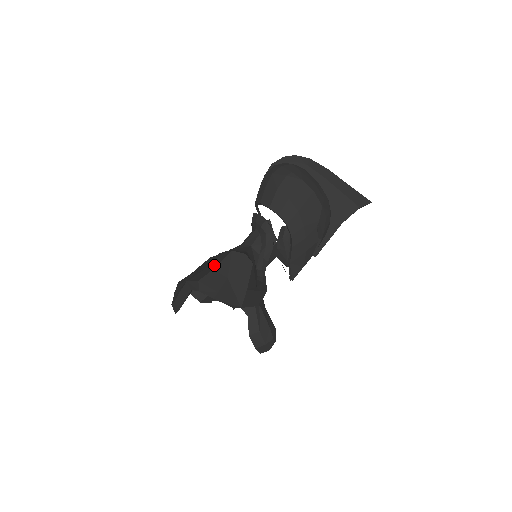
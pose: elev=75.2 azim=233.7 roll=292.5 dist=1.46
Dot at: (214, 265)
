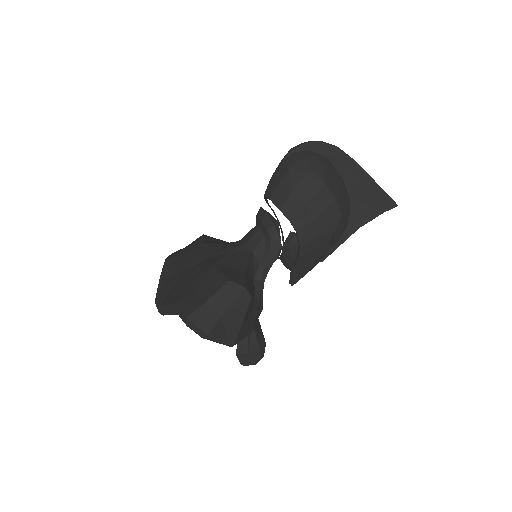
Dot at: (207, 293)
